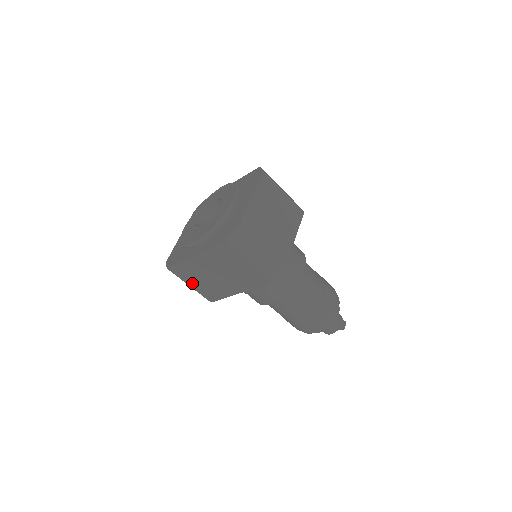
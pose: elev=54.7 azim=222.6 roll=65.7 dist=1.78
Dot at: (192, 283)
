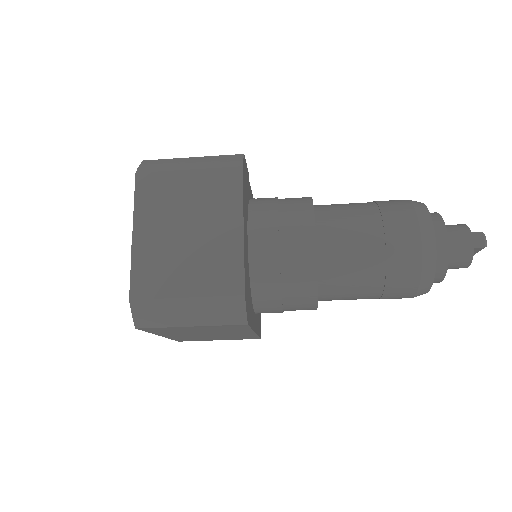
Dot at: (215, 339)
